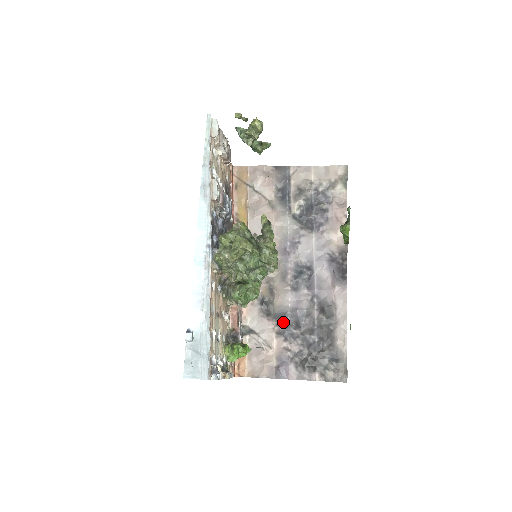
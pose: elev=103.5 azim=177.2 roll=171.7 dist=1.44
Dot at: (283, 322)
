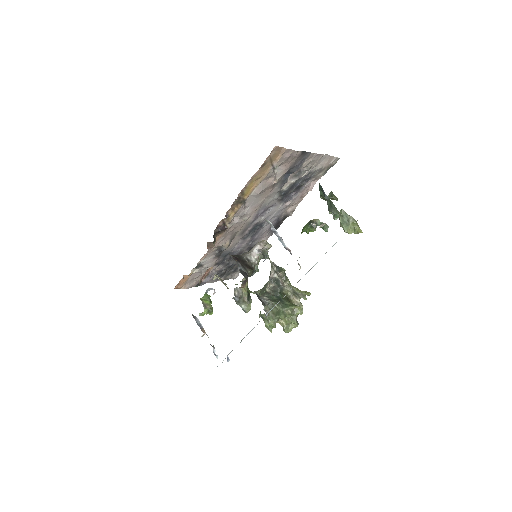
Dot at: (223, 258)
